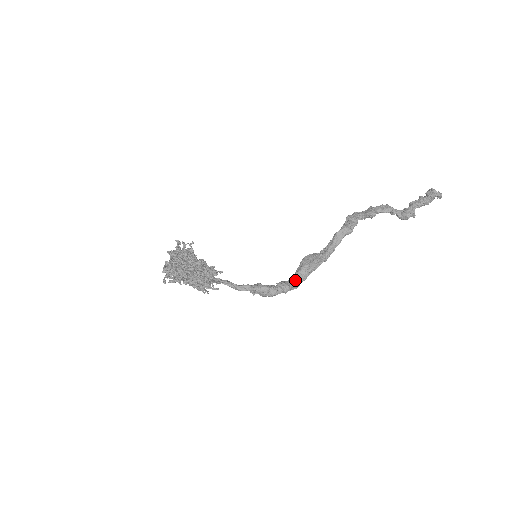
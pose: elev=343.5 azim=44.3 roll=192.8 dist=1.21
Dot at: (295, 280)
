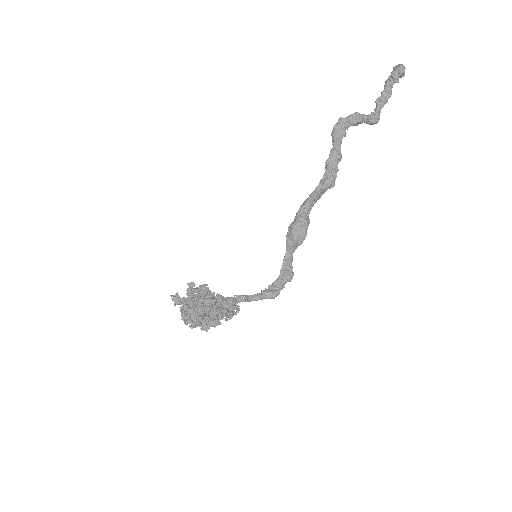
Dot at: (289, 257)
